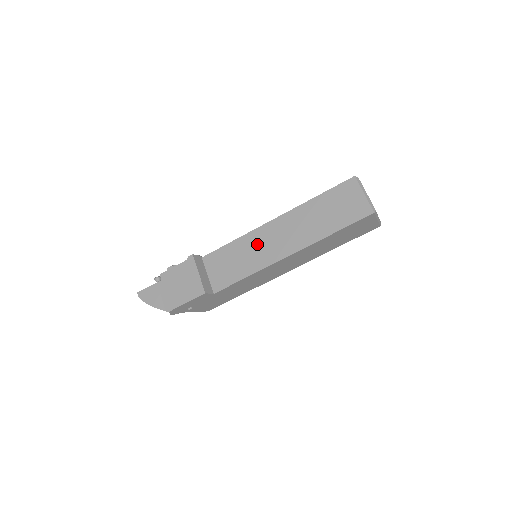
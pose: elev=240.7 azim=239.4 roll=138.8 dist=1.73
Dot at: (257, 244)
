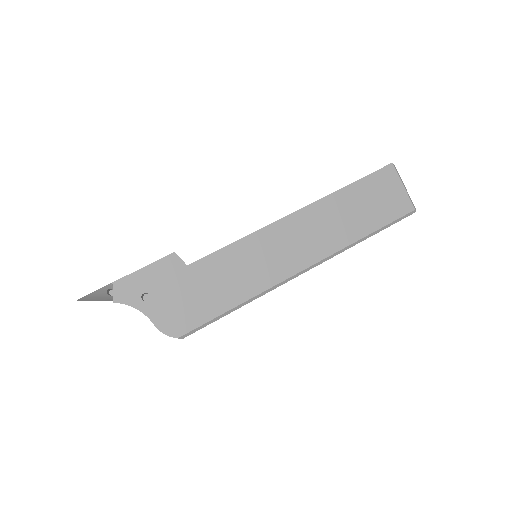
Dot at: occluded
